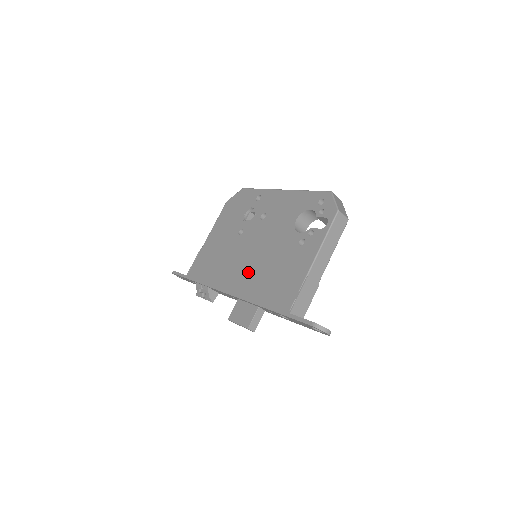
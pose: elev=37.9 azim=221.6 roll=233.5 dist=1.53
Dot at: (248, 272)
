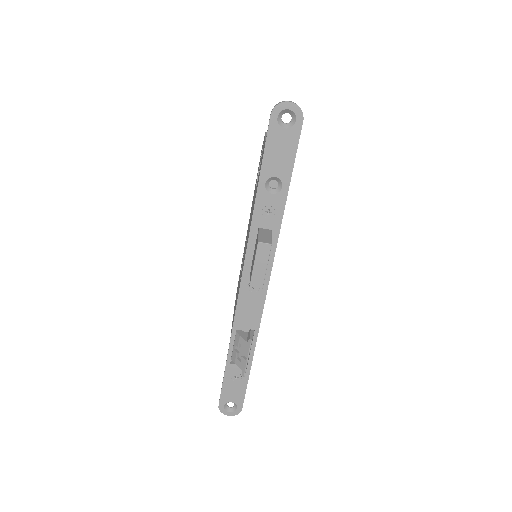
Dot at: occluded
